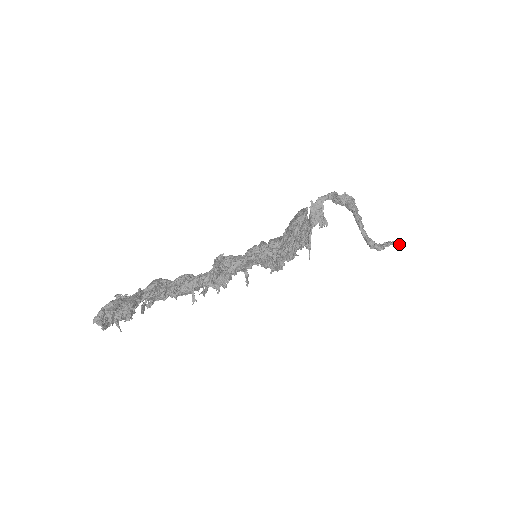
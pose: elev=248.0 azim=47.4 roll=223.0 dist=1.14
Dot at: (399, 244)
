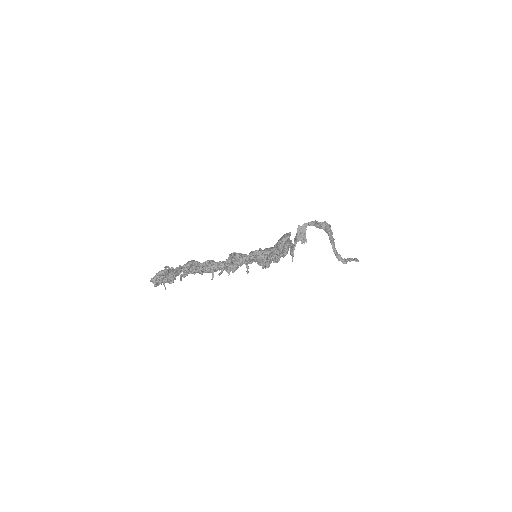
Dot at: (358, 261)
